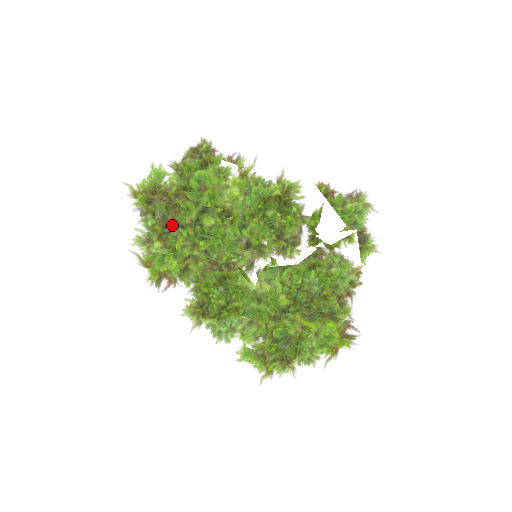
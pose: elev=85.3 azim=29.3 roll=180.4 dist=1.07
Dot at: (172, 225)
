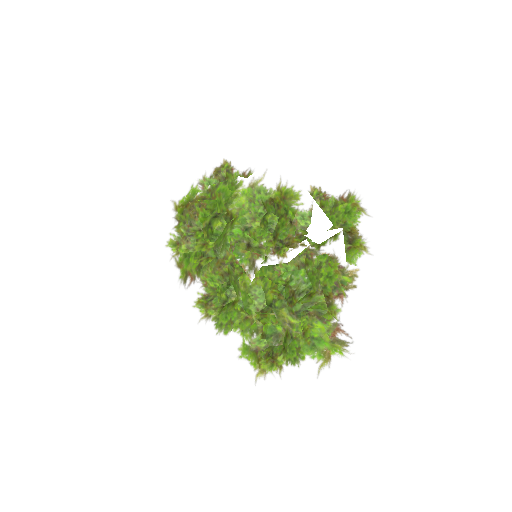
Dot at: (192, 228)
